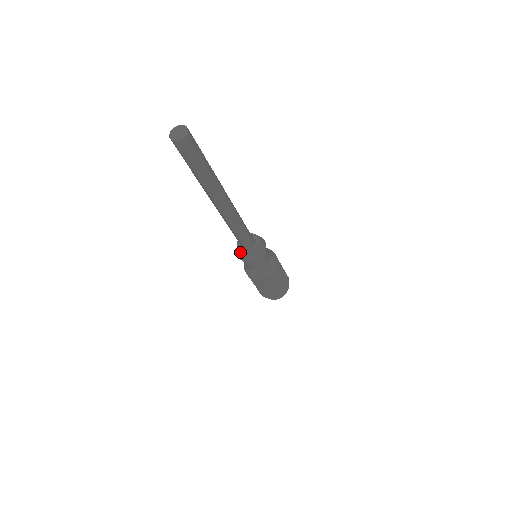
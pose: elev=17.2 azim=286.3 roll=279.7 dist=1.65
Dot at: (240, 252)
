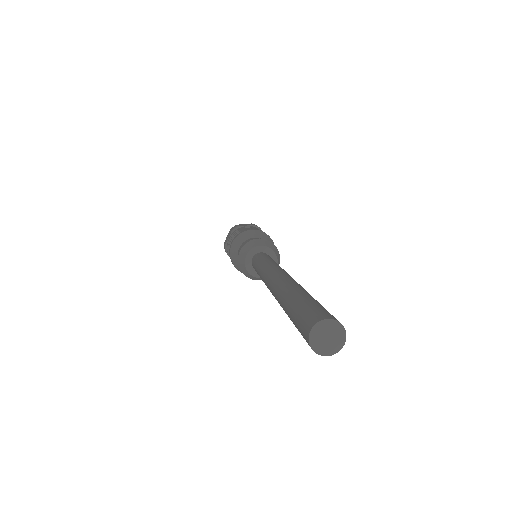
Dot at: (252, 275)
